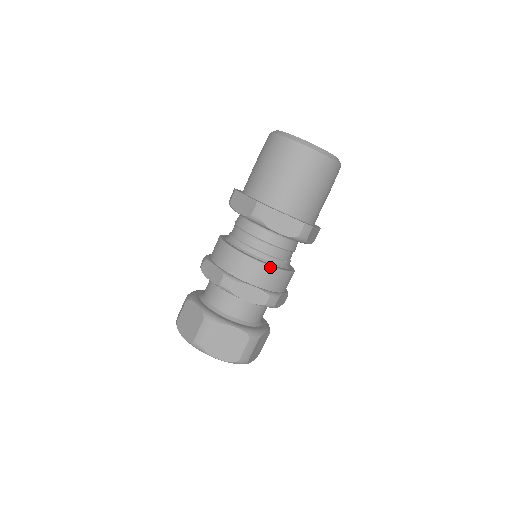
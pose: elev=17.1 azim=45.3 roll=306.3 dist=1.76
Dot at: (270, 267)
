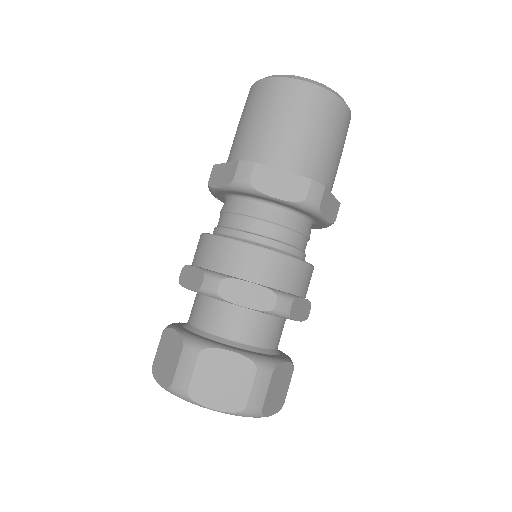
Dot at: (313, 267)
